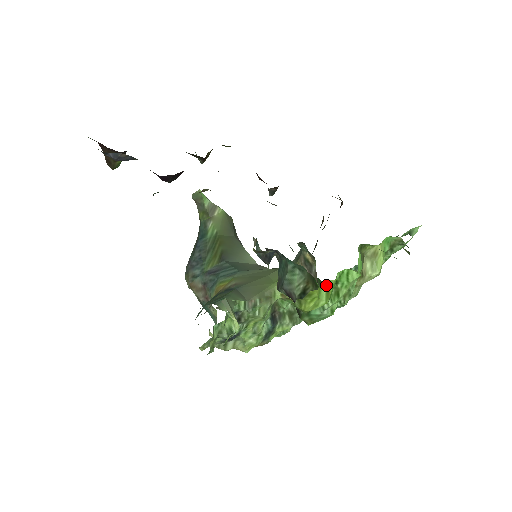
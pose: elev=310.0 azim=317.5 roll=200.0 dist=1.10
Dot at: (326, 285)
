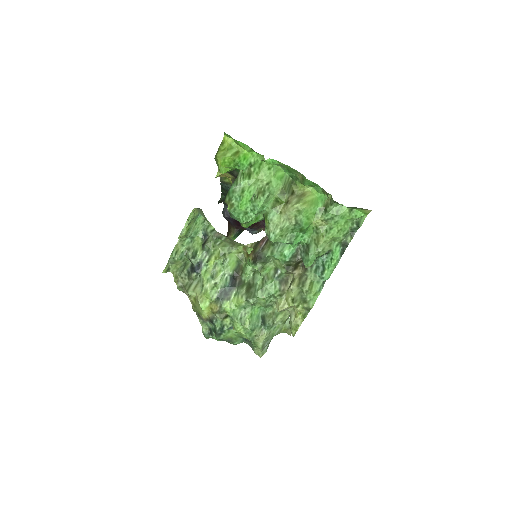
Dot at: (238, 150)
